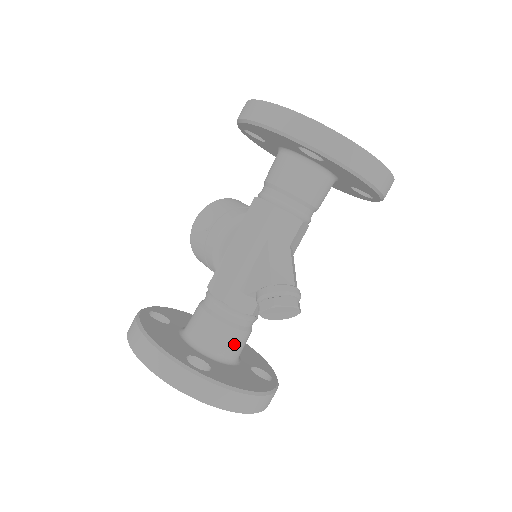
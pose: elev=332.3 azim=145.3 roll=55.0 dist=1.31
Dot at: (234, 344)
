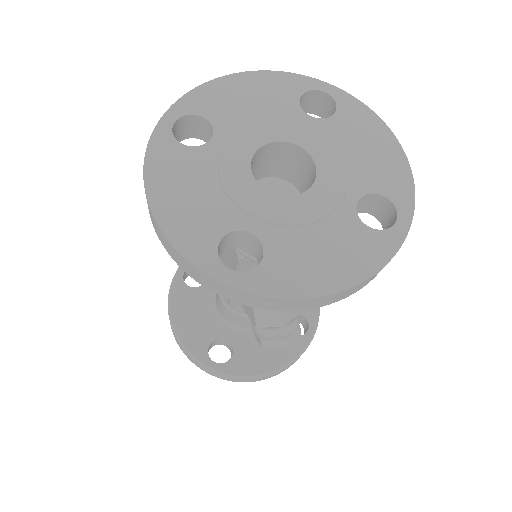
Dot at: occluded
